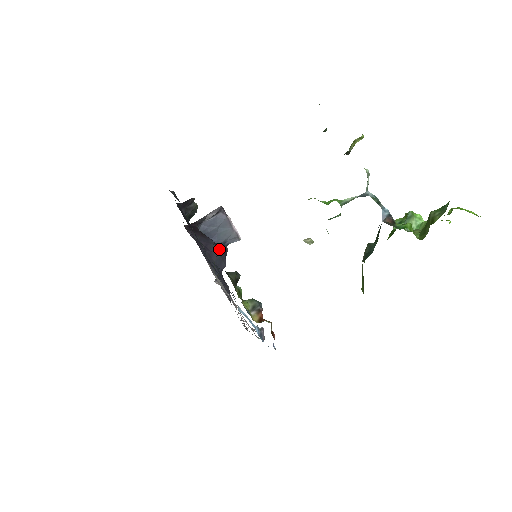
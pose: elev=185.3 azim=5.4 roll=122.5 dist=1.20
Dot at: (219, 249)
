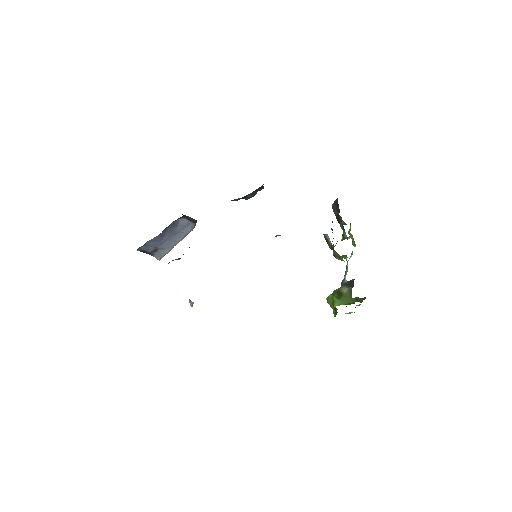
Dot at: occluded
